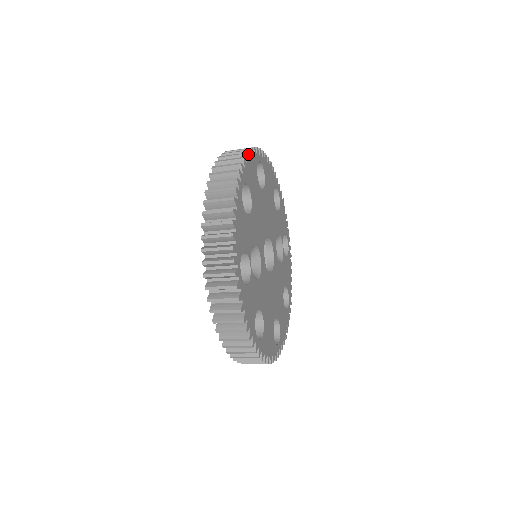
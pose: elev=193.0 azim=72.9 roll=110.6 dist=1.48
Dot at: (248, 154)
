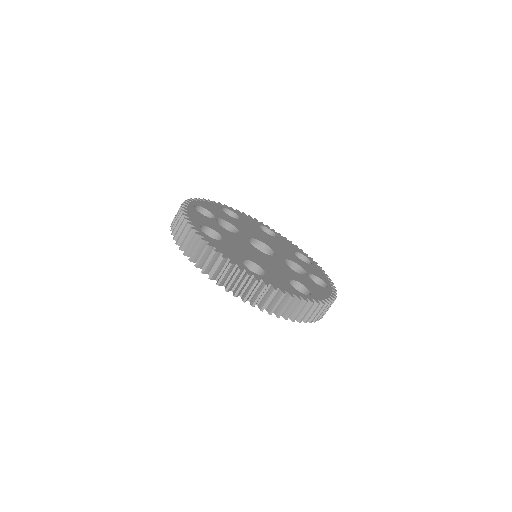
Dot at: (248, 216)
